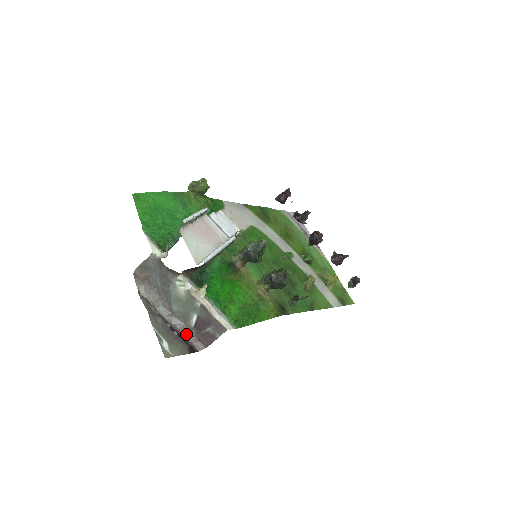
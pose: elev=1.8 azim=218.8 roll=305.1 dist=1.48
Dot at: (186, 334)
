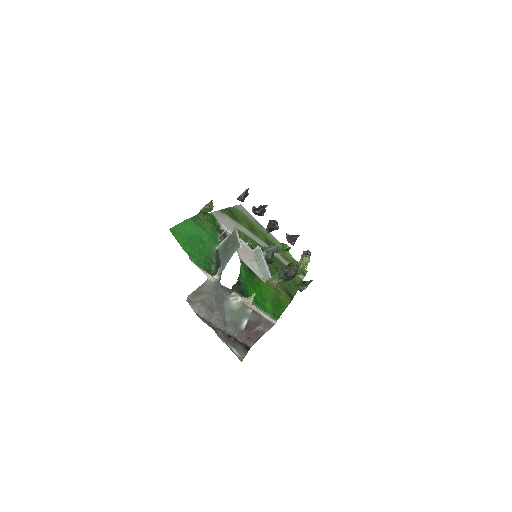
Dot at: (239, 337)
